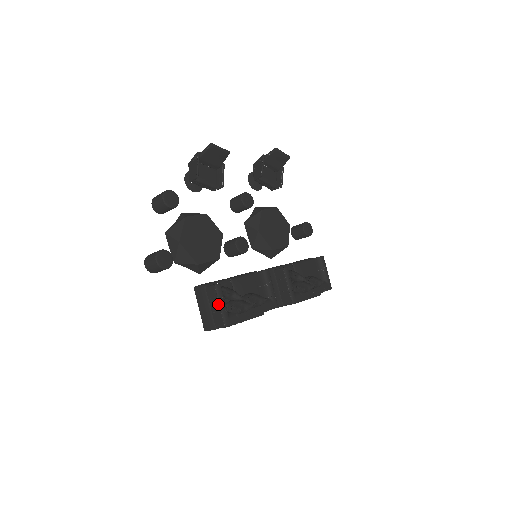
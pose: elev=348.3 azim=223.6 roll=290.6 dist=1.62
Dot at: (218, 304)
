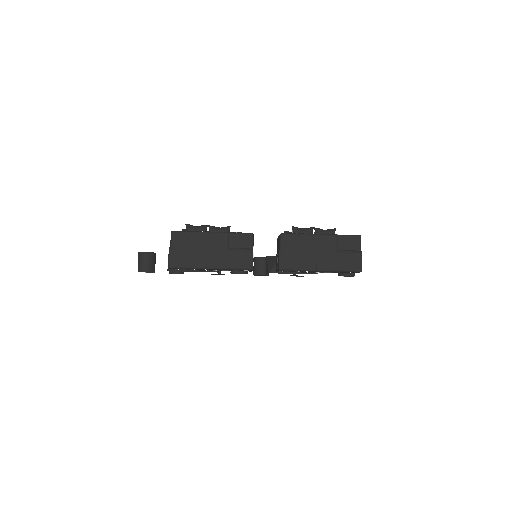
Dot at: occluded
